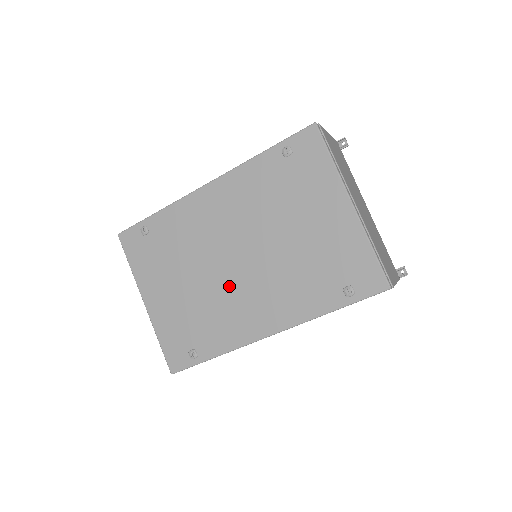
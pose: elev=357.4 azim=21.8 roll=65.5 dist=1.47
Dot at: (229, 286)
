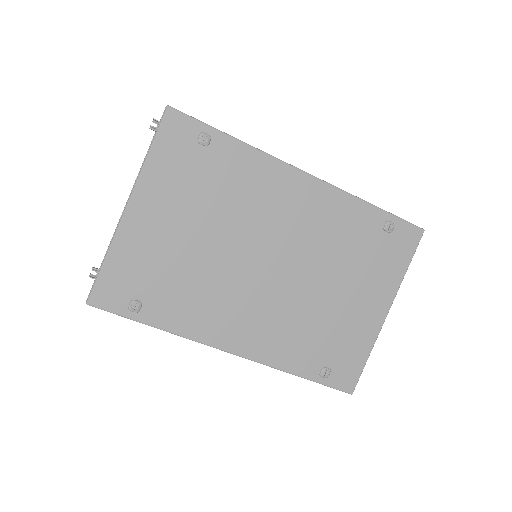
Dot at: (237, 279)
